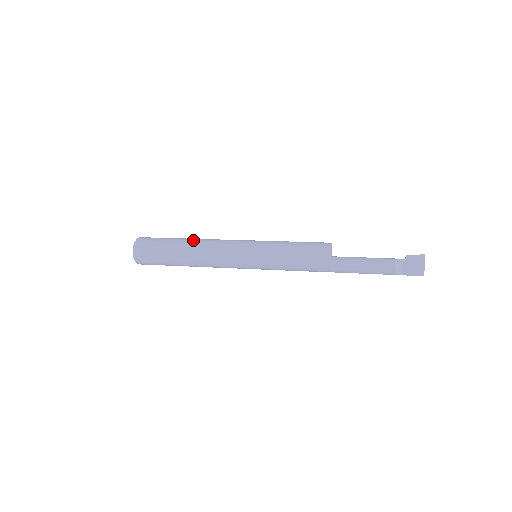
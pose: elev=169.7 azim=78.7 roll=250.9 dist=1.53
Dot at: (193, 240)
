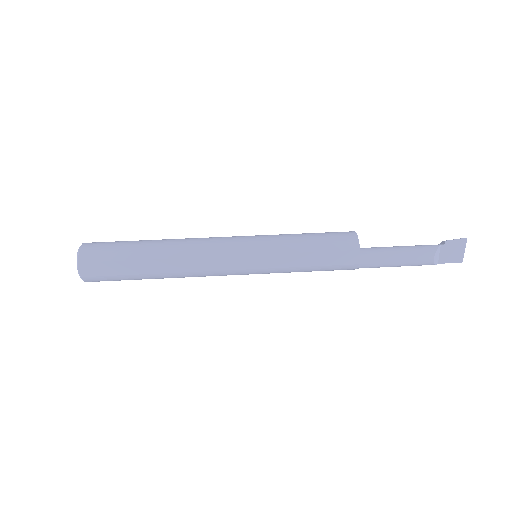
Dot at: (166, 249)
